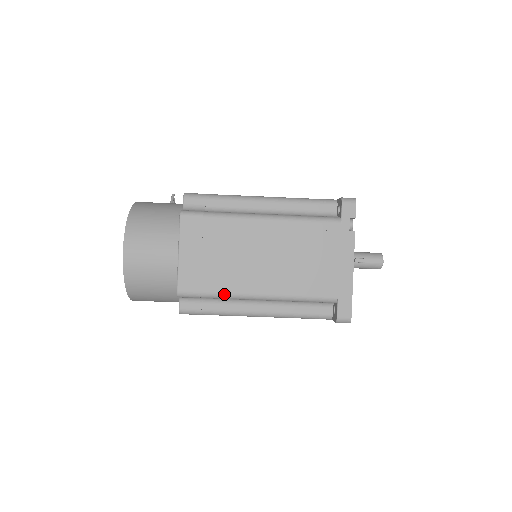
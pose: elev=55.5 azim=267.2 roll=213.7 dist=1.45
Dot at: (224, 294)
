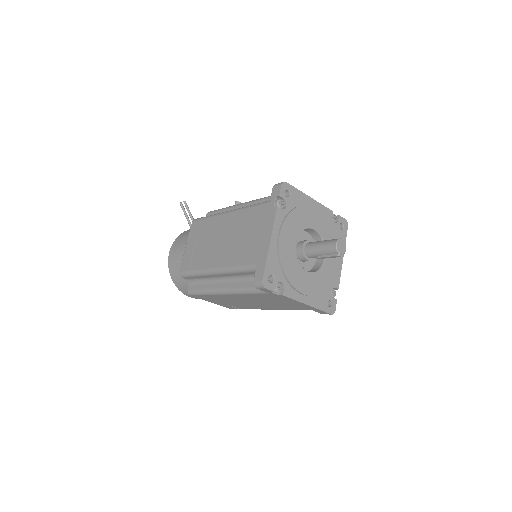
Dot at: occluded
